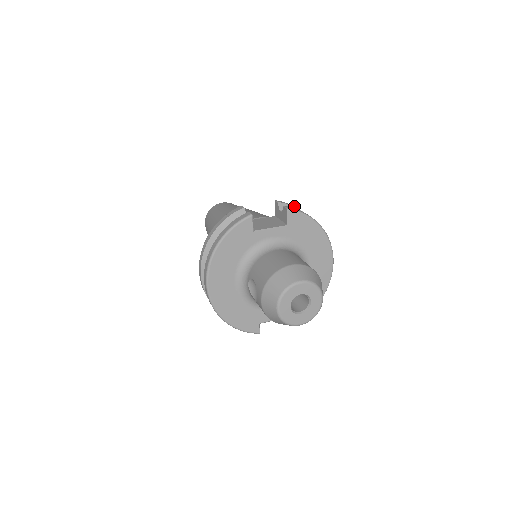
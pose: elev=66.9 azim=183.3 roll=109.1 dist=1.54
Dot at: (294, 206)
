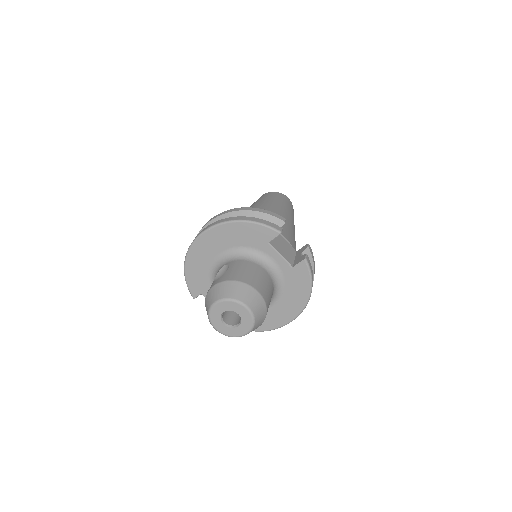
Dot at: (314, 262)
